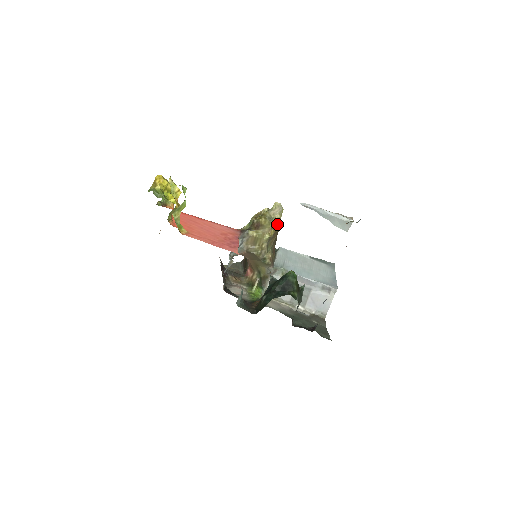
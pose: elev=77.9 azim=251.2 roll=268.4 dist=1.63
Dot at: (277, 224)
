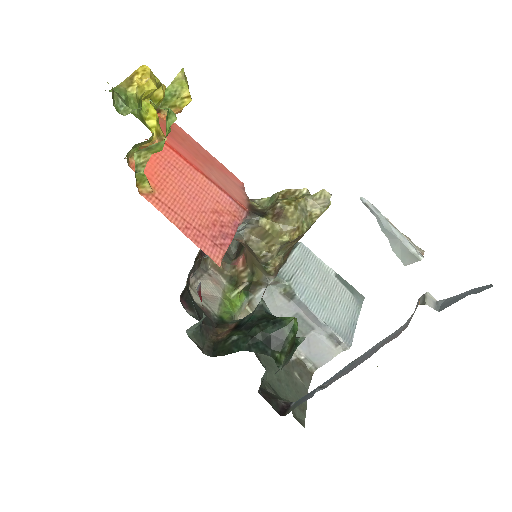
Dot at: (310, 223)
